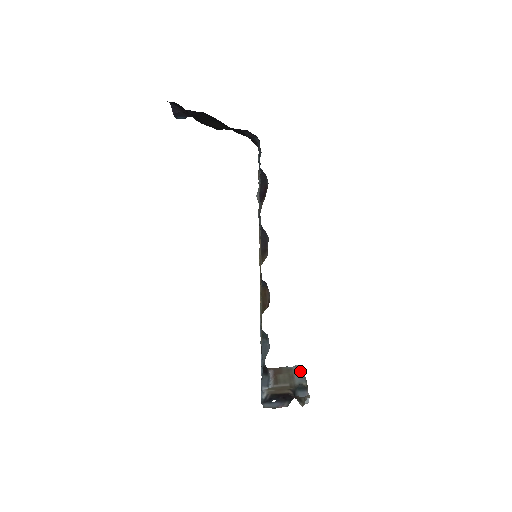
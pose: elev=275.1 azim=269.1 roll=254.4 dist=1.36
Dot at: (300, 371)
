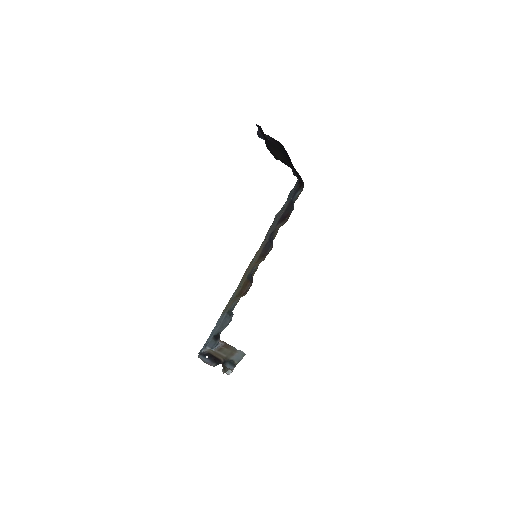
Dot at: (241, 355)
